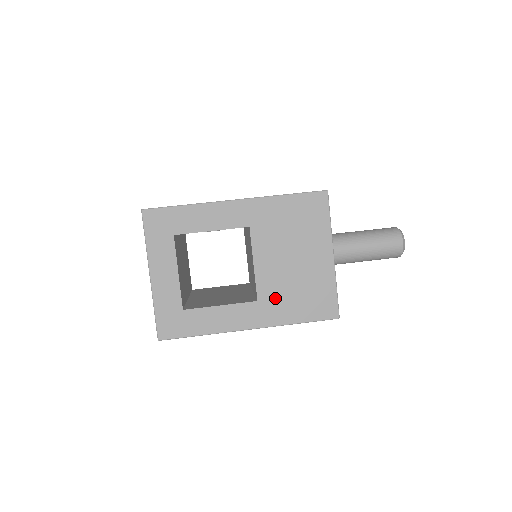
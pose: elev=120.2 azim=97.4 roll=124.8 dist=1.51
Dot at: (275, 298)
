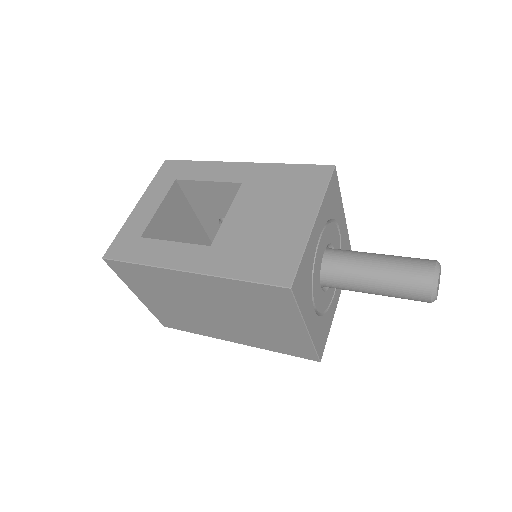
Dot at: (229, 248)
